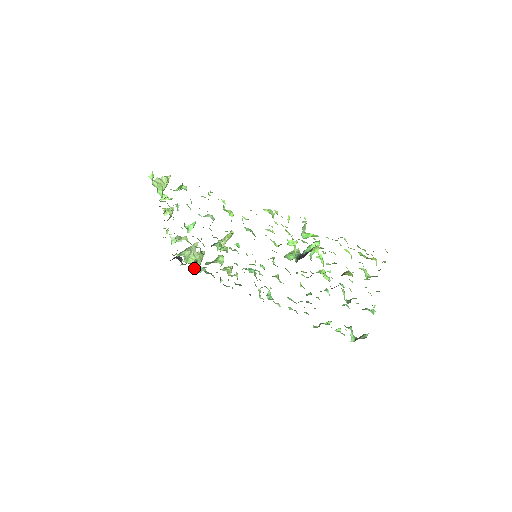
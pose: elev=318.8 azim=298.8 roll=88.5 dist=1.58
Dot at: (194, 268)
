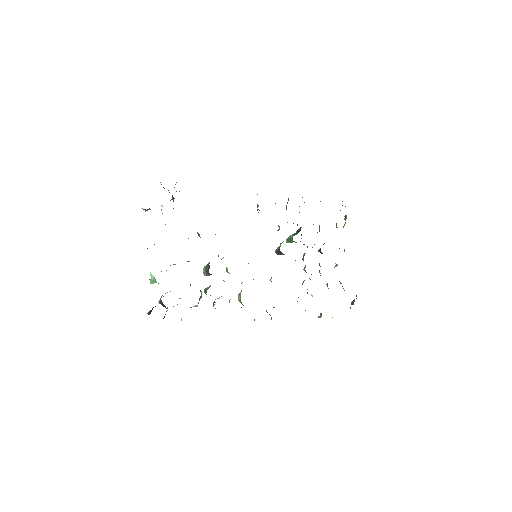
Dot at: occluded
